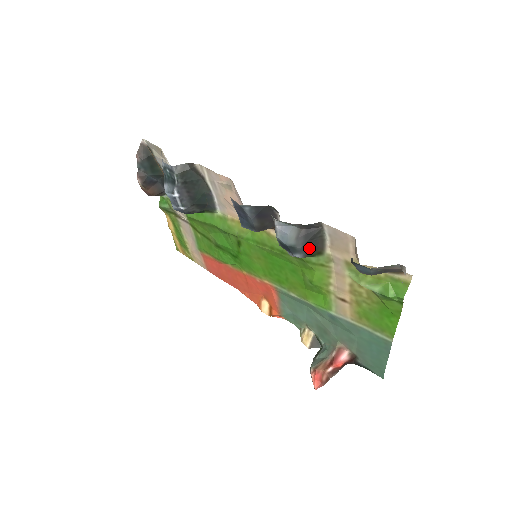
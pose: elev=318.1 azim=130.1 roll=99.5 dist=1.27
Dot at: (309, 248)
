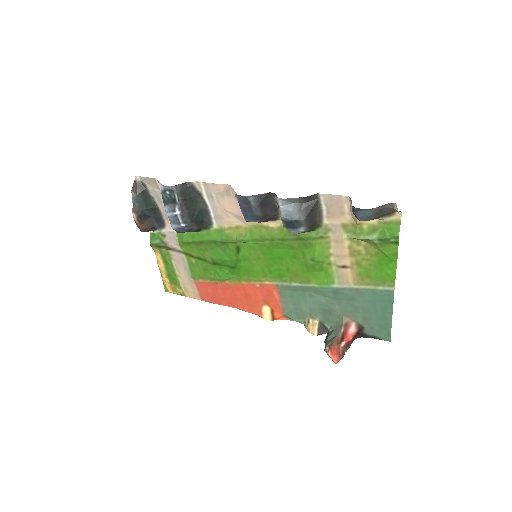
Dot at: (310, 221)
